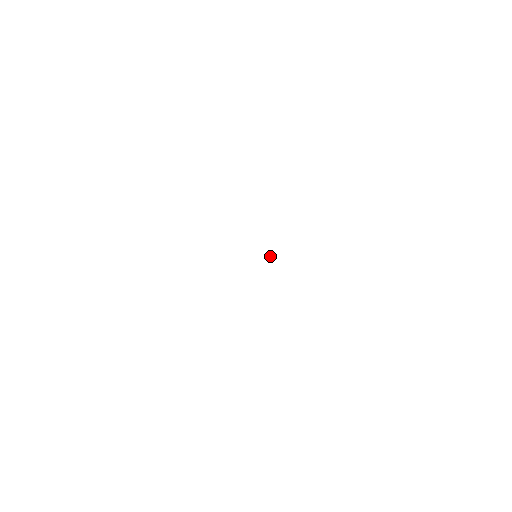
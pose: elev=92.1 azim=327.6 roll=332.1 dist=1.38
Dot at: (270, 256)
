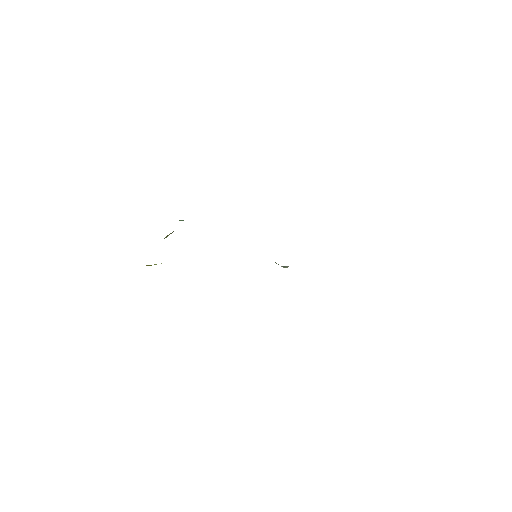
Dot at: occluded
